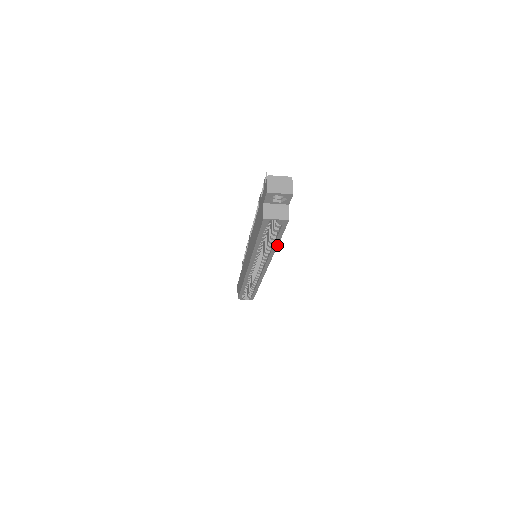
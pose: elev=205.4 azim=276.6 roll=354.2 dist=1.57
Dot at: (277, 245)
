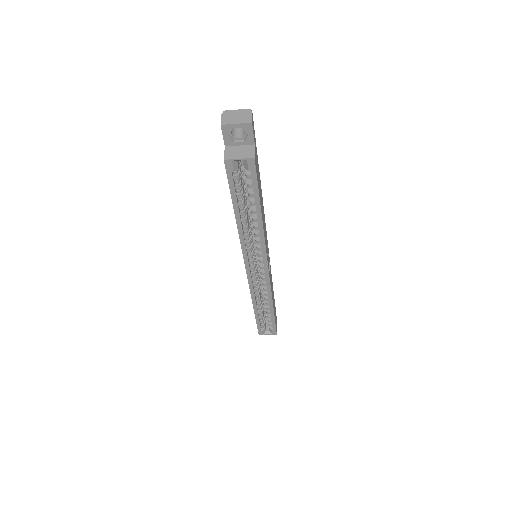
Dot at: (261, 214)
